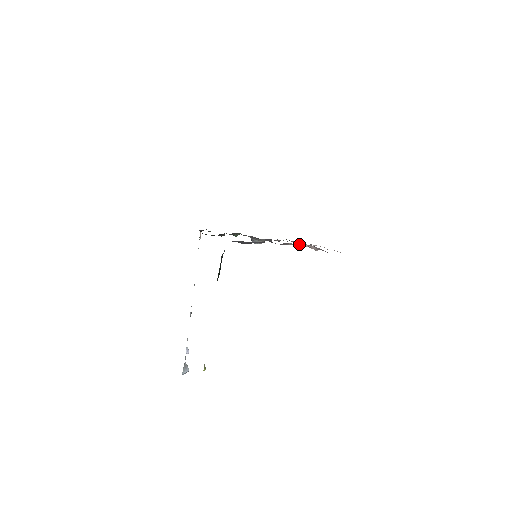
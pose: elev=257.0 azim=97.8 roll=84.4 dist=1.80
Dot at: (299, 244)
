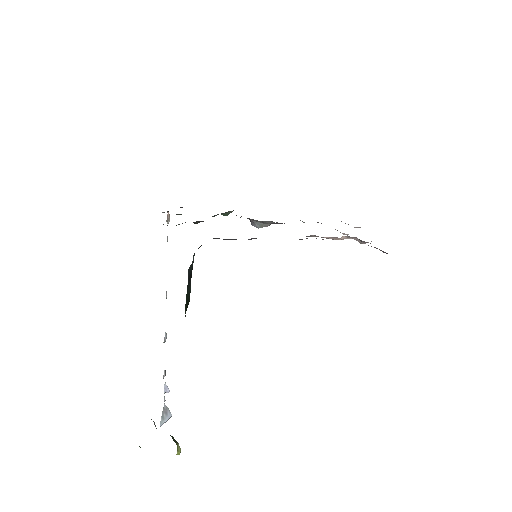
Dot at: (331, 237)
